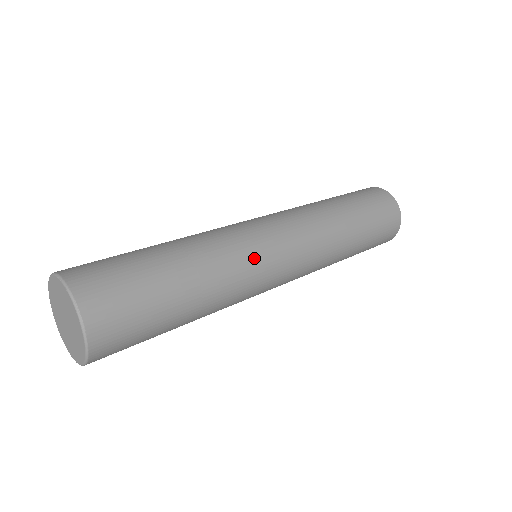
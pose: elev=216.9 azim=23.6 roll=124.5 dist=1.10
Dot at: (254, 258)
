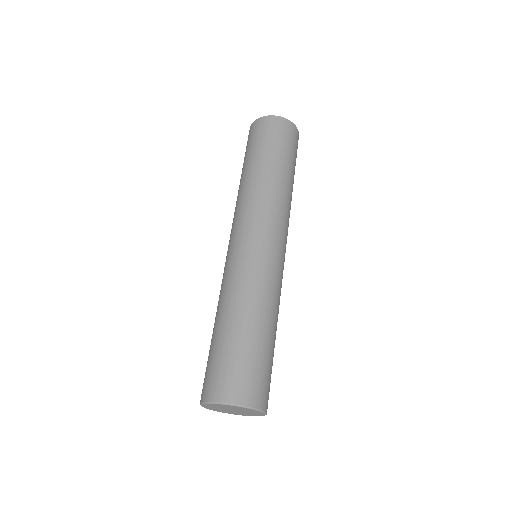
Dot at: occluded
